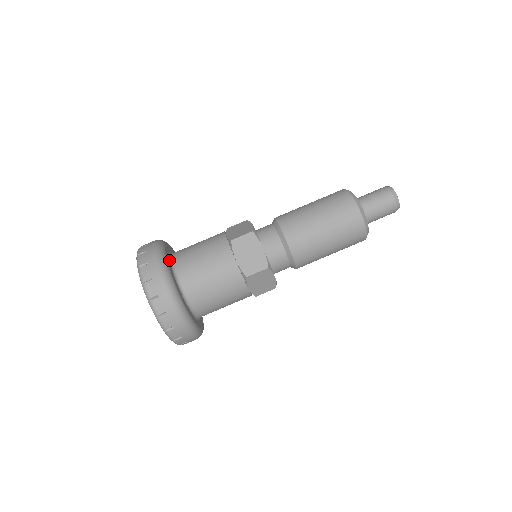
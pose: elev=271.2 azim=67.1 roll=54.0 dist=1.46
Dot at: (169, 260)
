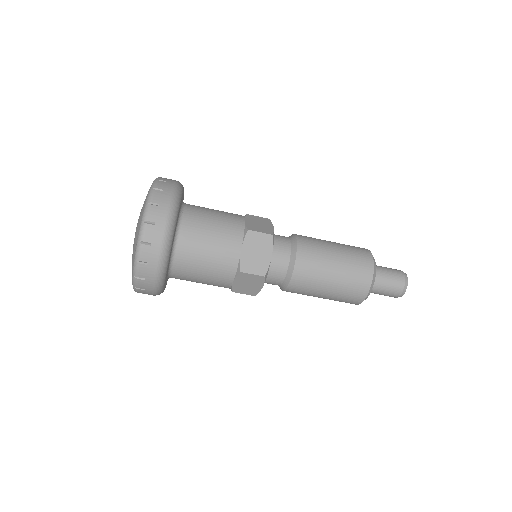
Dot at: (171, 252)
